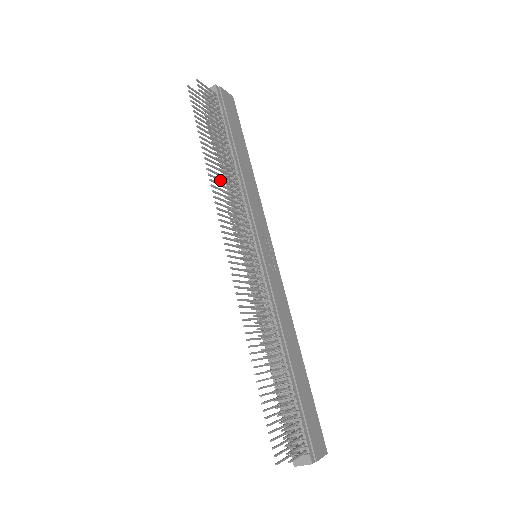
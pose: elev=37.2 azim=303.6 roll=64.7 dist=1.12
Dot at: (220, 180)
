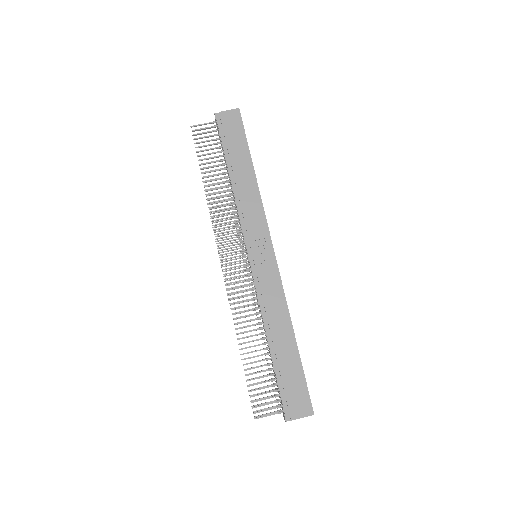
Dot at: occluded
